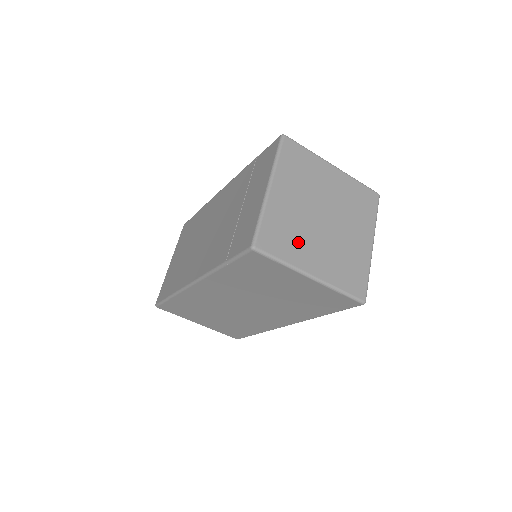
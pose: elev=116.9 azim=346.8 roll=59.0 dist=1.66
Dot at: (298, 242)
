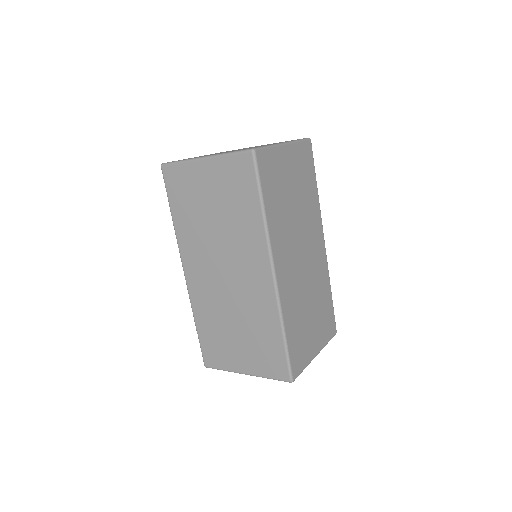
Dot at: occluded
